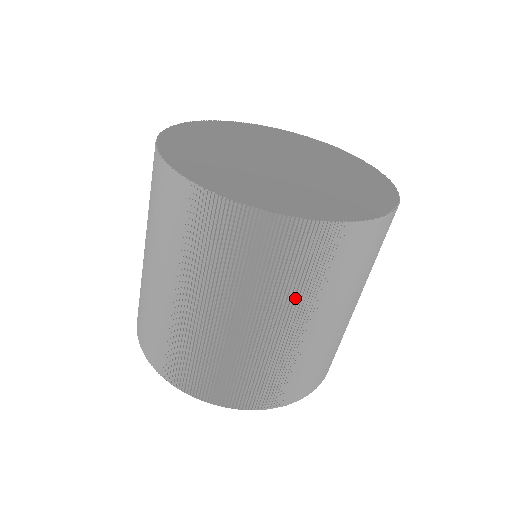
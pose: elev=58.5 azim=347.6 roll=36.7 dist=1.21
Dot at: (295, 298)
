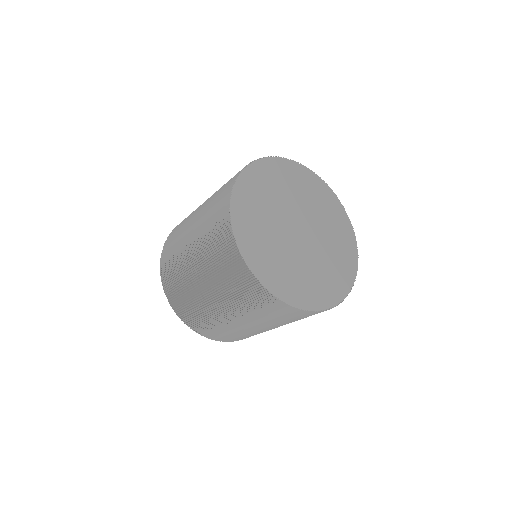
Dot at: occluded
